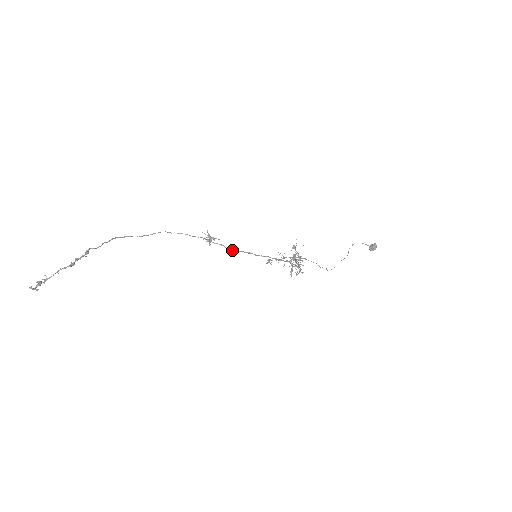
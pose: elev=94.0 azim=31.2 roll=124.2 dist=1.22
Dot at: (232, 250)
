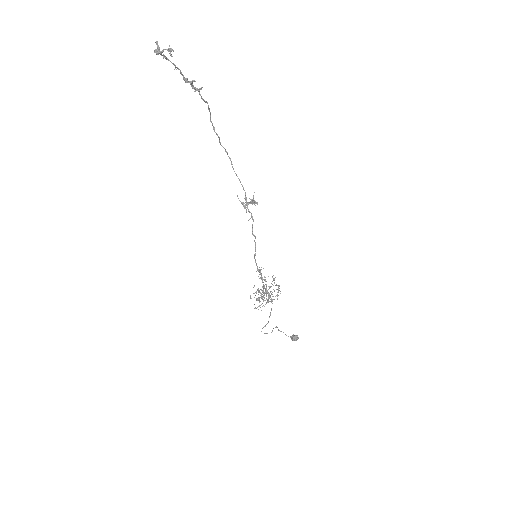
Dot at: occluded
